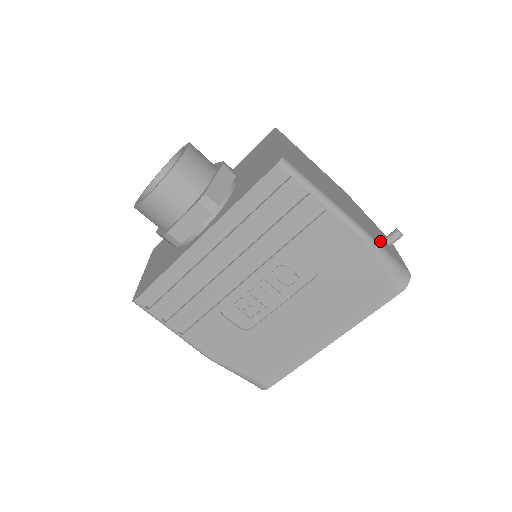
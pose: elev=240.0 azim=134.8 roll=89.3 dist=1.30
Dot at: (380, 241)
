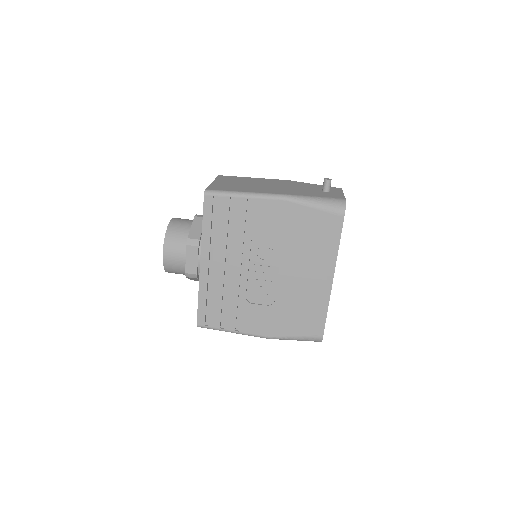
Dot at: (309, 194)
